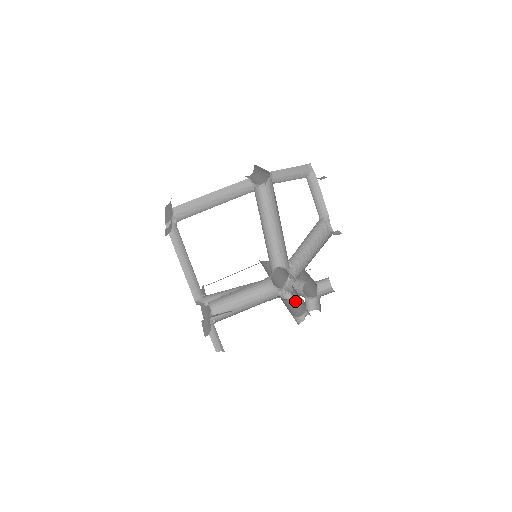
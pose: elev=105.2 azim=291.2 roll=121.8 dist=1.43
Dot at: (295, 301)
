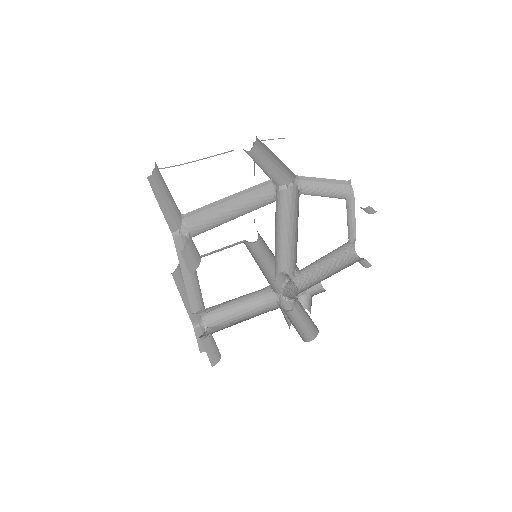
Dot at: (300, 317)
